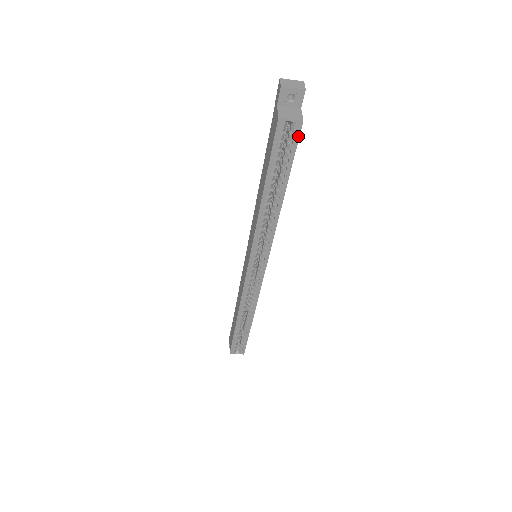
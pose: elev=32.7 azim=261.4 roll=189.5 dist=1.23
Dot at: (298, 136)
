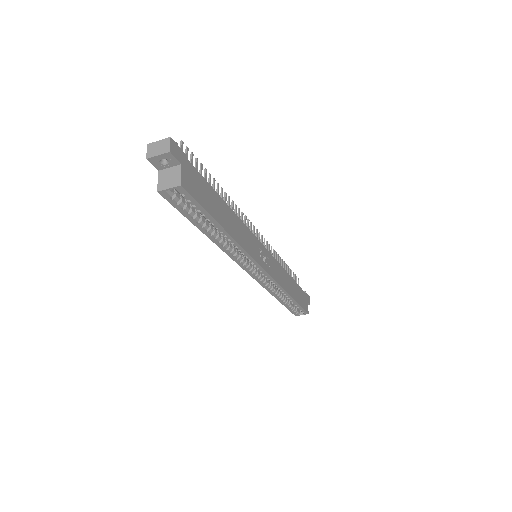
Dot at: (189, 195)
